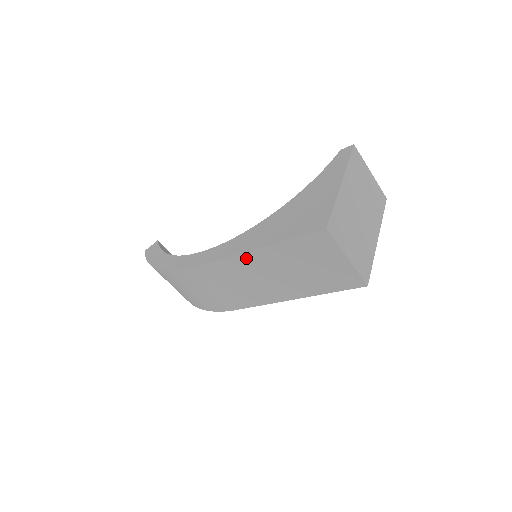
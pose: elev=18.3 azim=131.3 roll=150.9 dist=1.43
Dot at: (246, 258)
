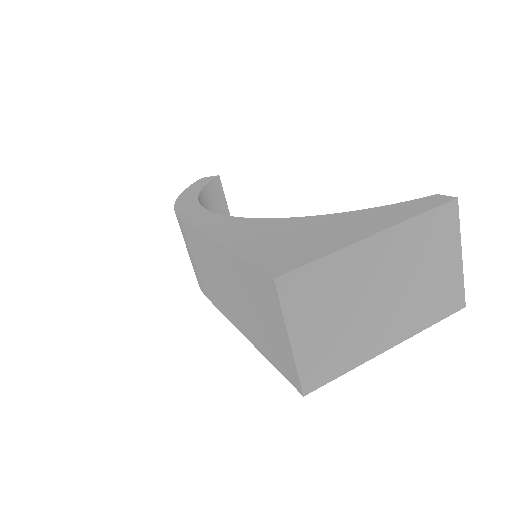
Dot at: (213, 247)
